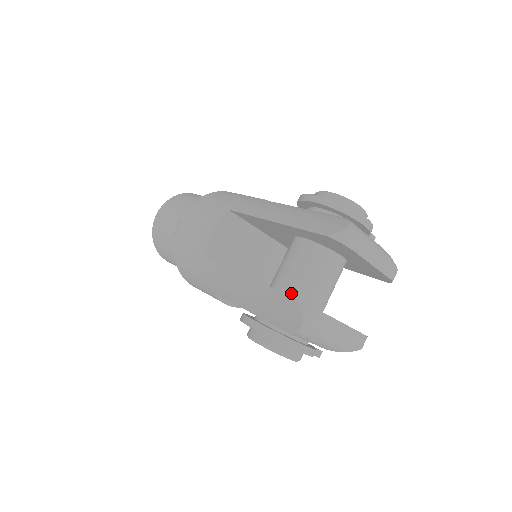
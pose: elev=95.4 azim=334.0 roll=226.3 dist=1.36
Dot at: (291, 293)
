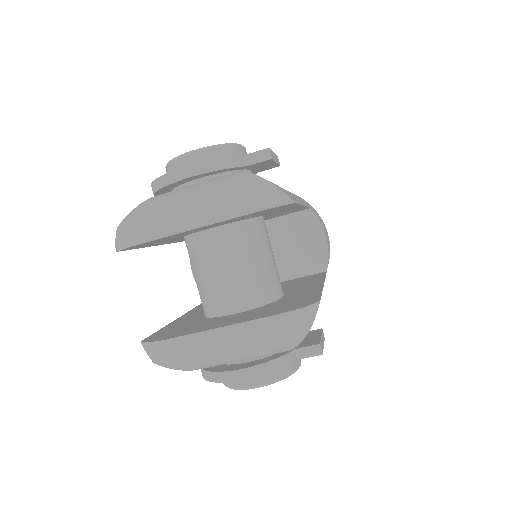
Dot at: (204, 311)
